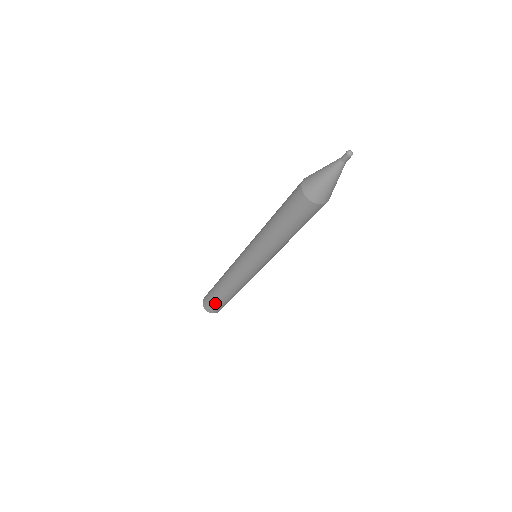
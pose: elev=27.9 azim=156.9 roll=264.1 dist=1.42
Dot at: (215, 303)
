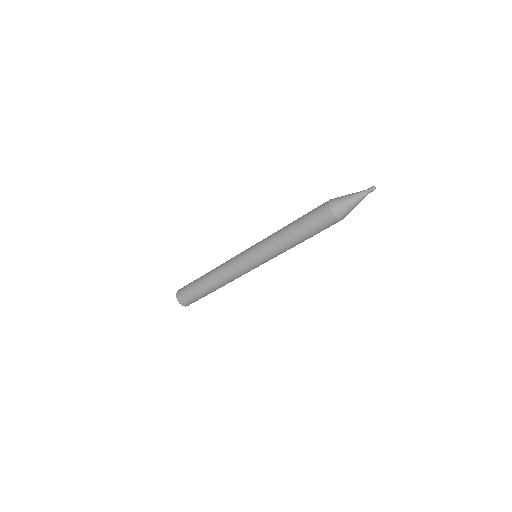
Dot at: (192, 292)
